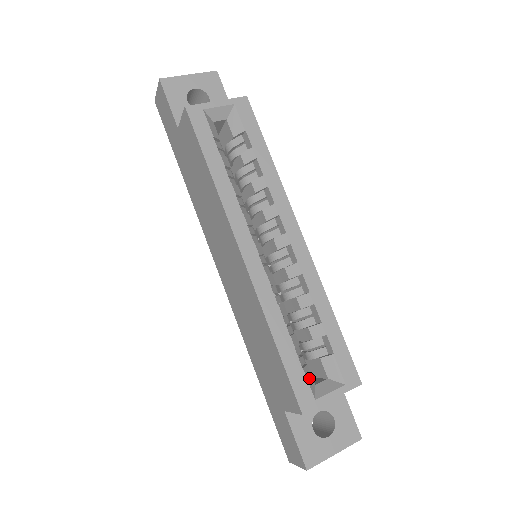
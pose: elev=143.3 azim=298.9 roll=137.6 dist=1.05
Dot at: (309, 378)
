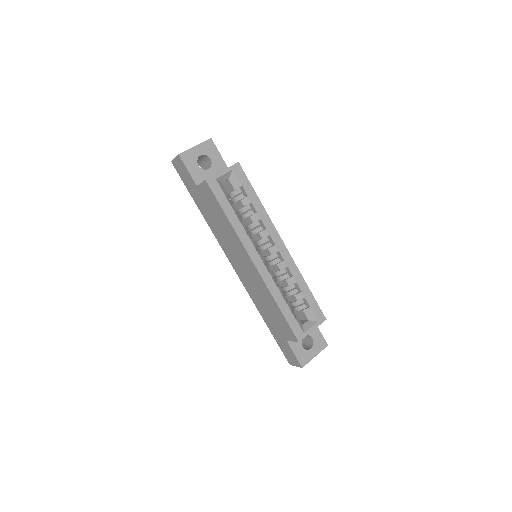
Dot at: (299, 323)
